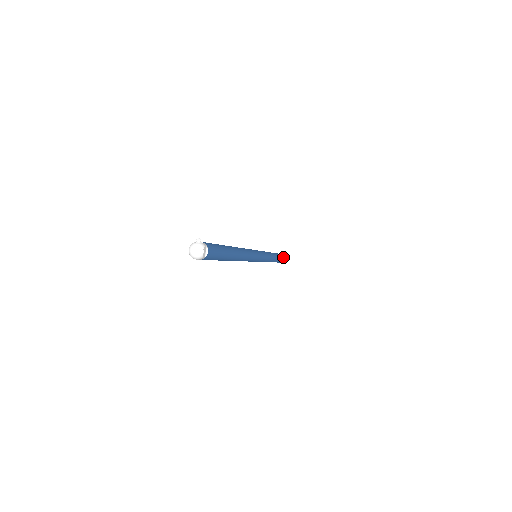
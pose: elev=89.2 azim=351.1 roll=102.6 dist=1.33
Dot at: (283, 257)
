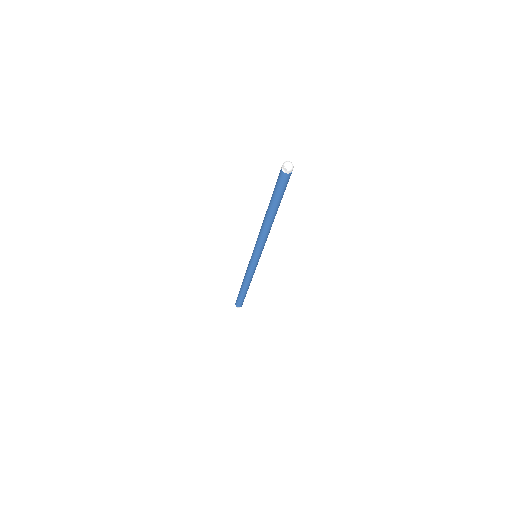
Dot at: occluded
